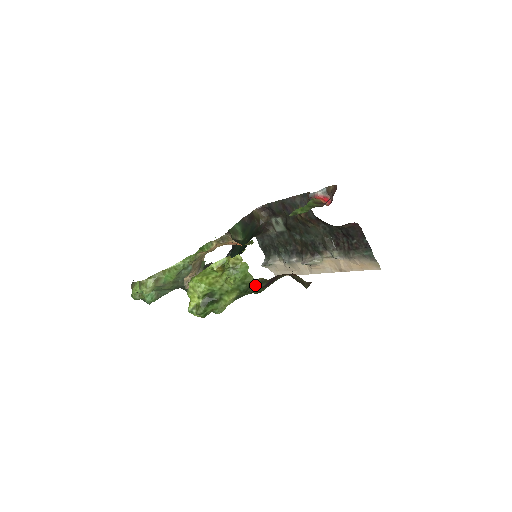
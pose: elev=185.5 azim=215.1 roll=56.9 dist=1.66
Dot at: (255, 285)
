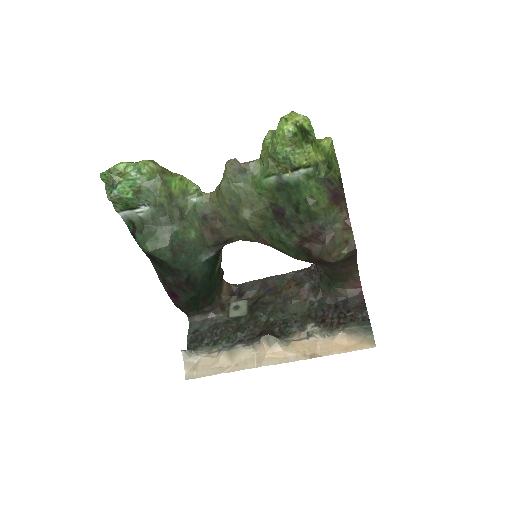
Dot at: (335, 174)
